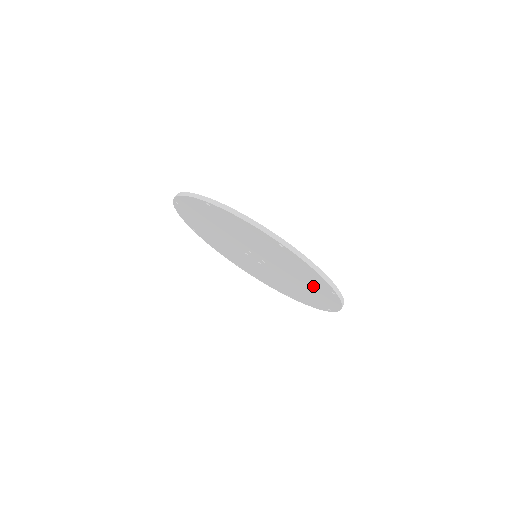
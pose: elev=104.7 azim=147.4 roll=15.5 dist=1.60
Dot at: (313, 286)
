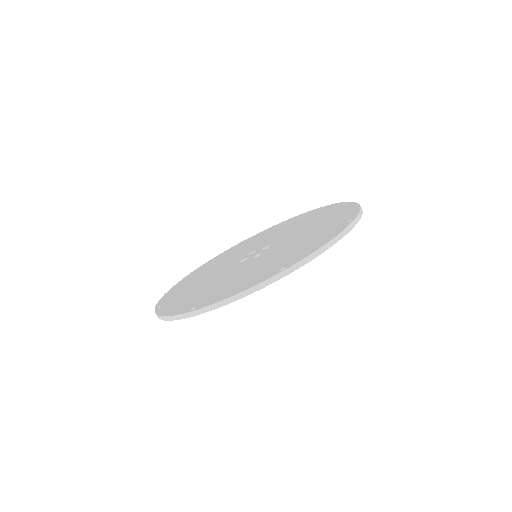
Dot at: occluded
